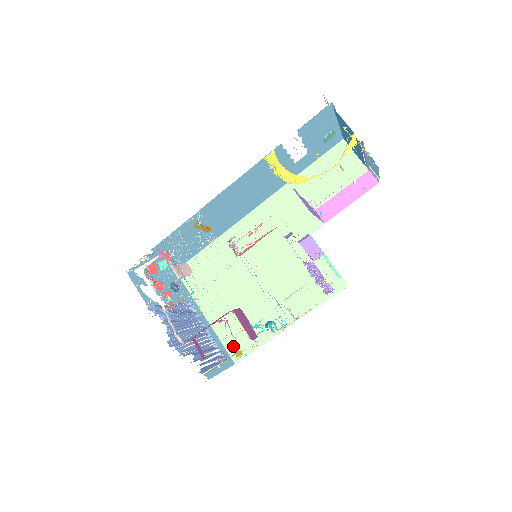
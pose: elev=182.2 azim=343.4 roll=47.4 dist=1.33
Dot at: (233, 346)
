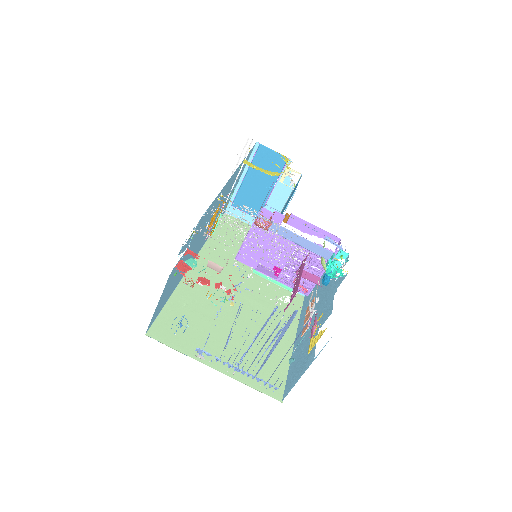
Dot at: (265, 385)
